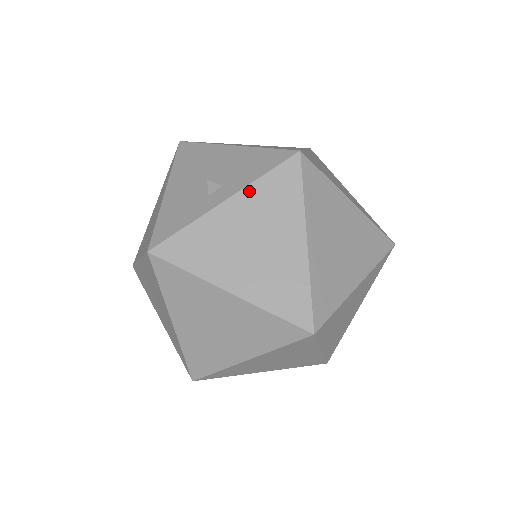
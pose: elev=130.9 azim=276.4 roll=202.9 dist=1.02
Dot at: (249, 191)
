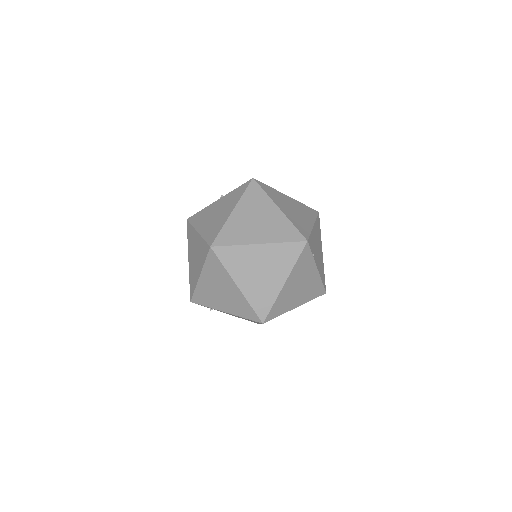
Dot at: (228, 195)
